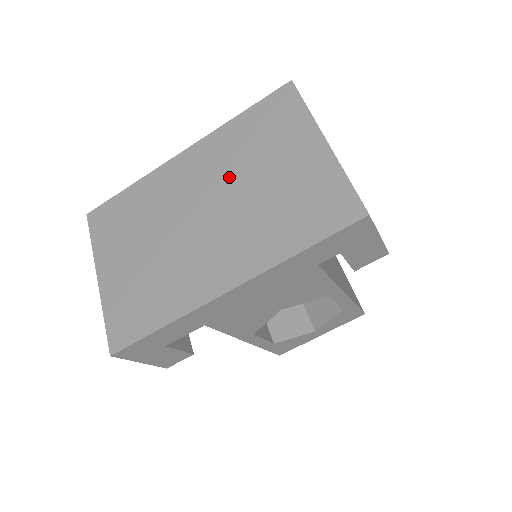
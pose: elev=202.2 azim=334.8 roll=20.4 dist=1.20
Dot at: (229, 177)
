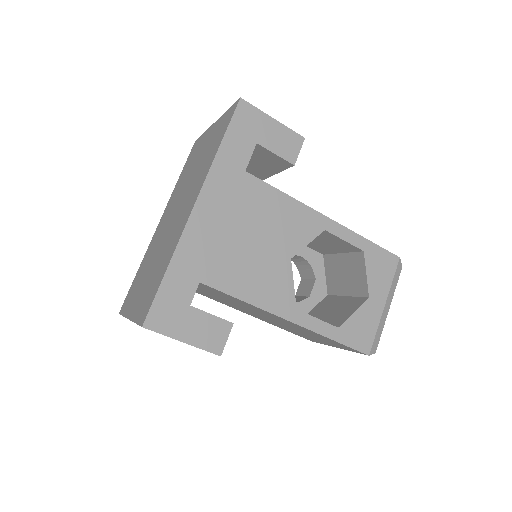
Dot at: (181, 192)
